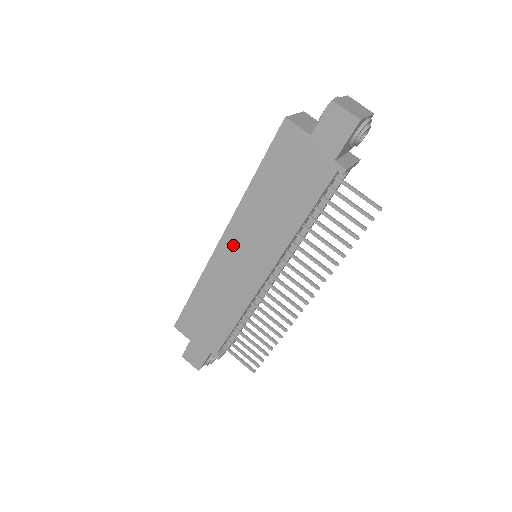
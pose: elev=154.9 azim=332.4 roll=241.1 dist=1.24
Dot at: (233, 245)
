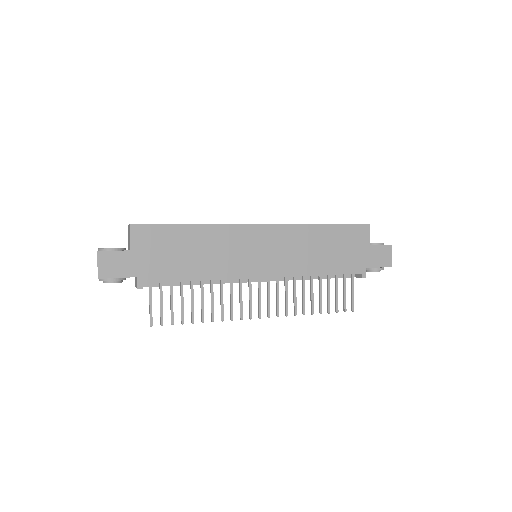
Dot at: (267, 237)
